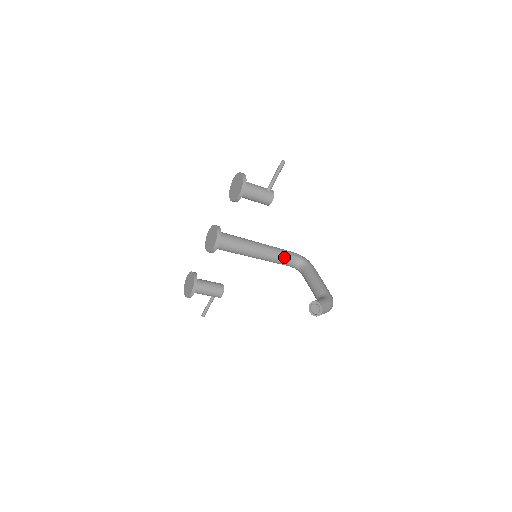
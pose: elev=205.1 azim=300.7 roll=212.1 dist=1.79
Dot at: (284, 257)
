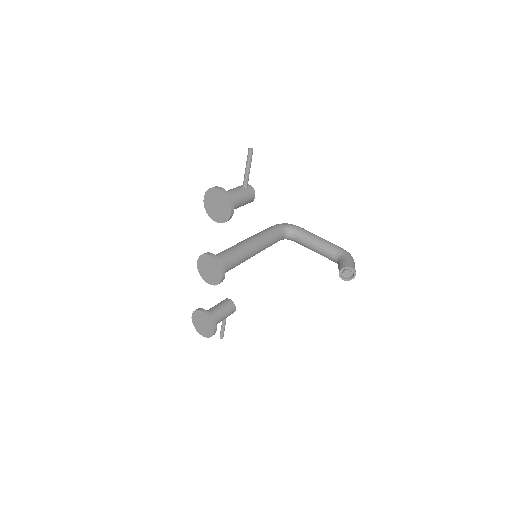
Dot at: (274, 237)
